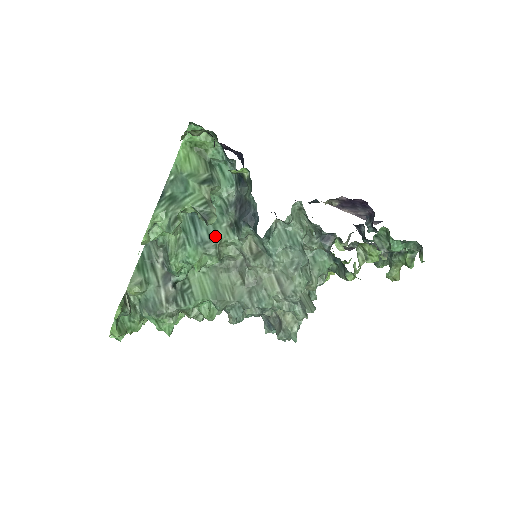
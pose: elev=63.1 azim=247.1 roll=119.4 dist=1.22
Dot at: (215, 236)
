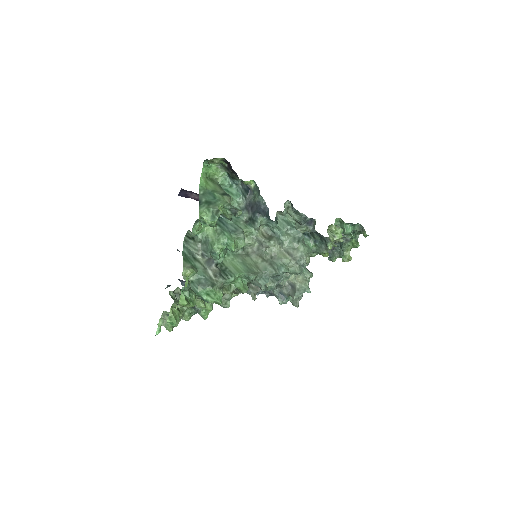
Dot at: (239, 228)
